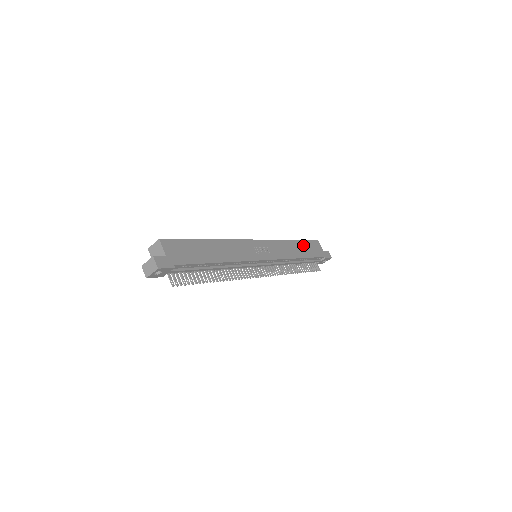
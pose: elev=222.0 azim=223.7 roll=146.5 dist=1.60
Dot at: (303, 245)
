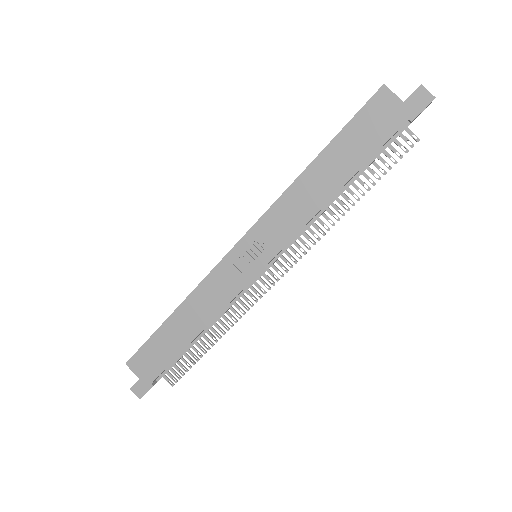
Dot at: (340, 149)
